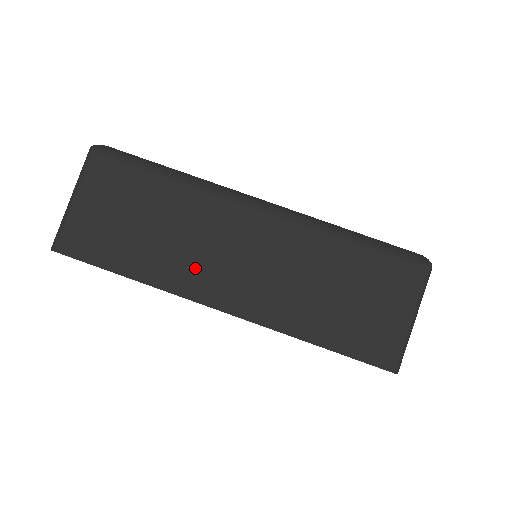
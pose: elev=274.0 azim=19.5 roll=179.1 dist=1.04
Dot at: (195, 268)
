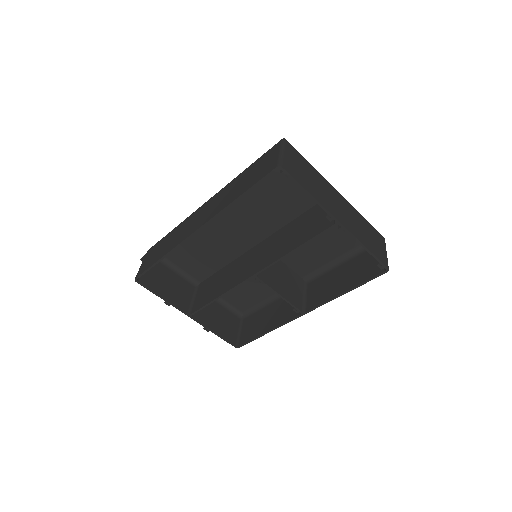
Dot at: (328, 202)
